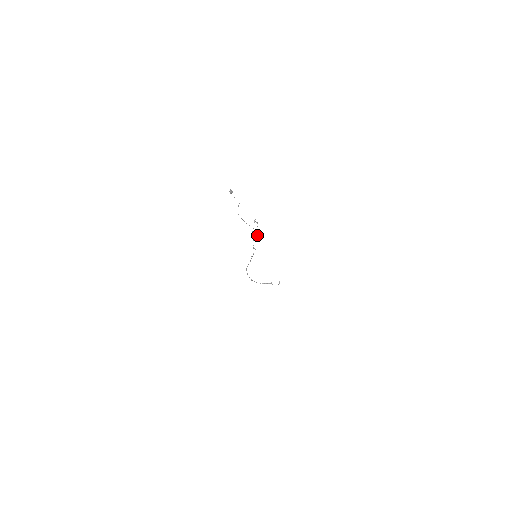
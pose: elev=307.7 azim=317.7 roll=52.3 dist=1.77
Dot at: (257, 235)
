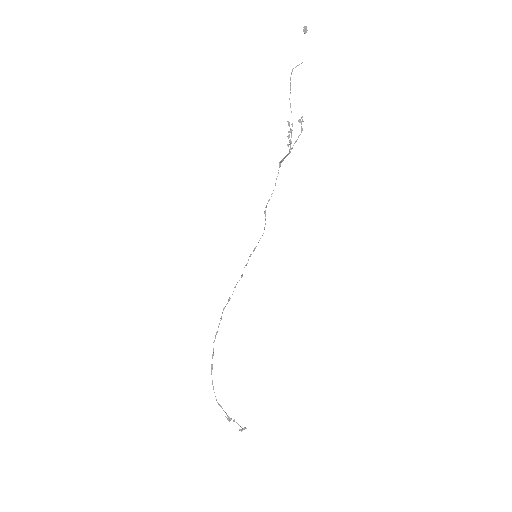
Dot at: (288, 154)
